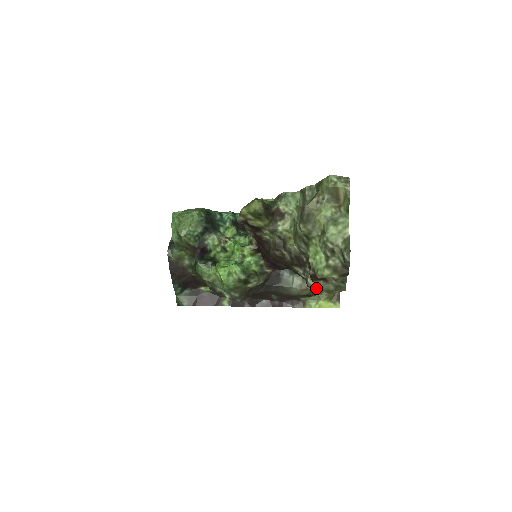
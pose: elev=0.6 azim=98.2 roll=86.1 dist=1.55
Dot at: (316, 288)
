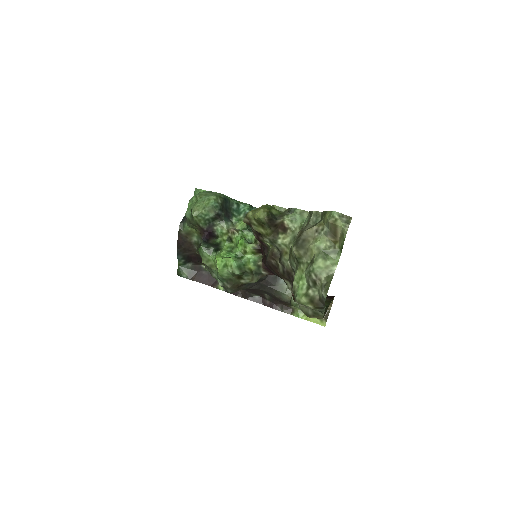
Dot at: (297, 307)
